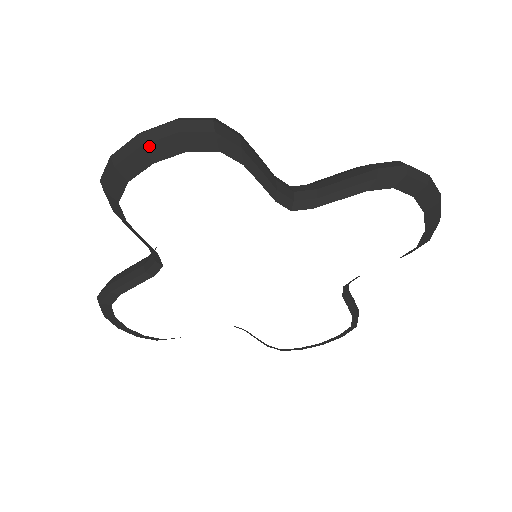
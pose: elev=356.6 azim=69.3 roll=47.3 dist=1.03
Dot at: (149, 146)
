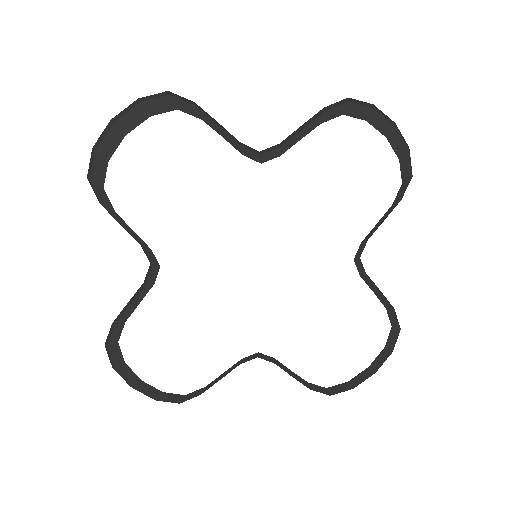
Dot at: (120, 121)
